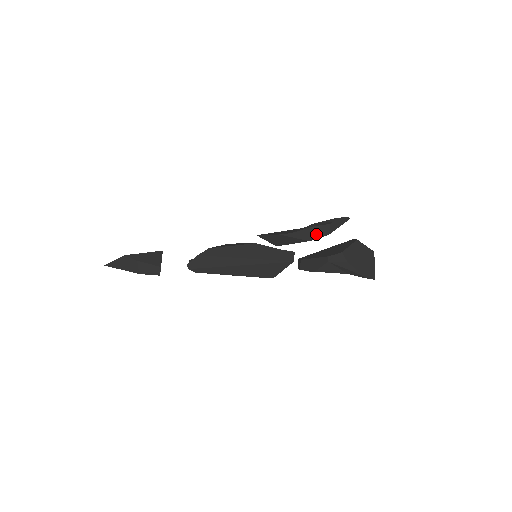
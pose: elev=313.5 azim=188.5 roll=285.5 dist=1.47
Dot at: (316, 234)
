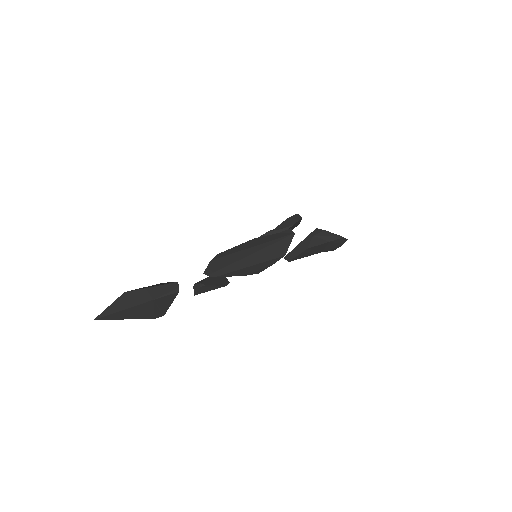
Dot at: (293, 220)
